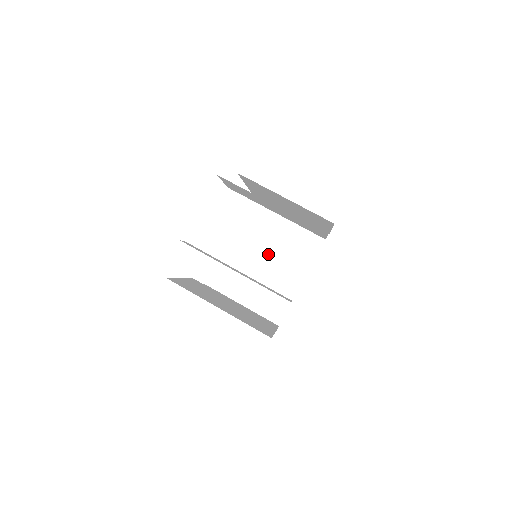
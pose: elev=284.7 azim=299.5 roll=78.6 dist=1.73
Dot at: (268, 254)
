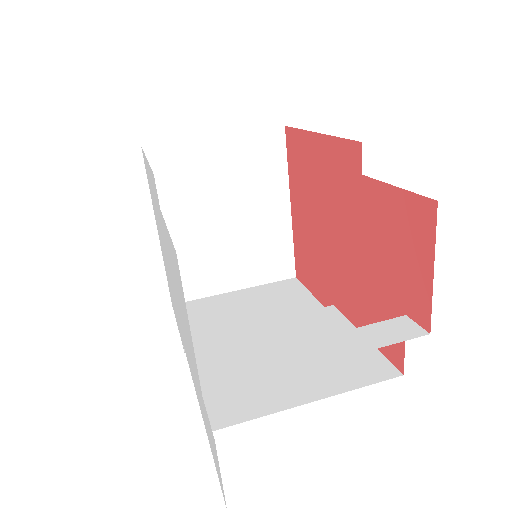
Dot at: (225, 209)
